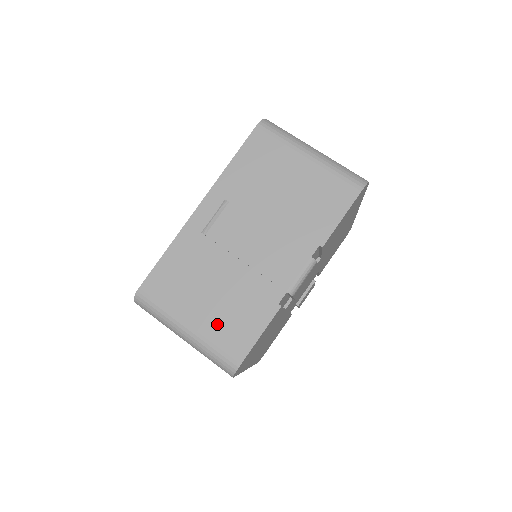
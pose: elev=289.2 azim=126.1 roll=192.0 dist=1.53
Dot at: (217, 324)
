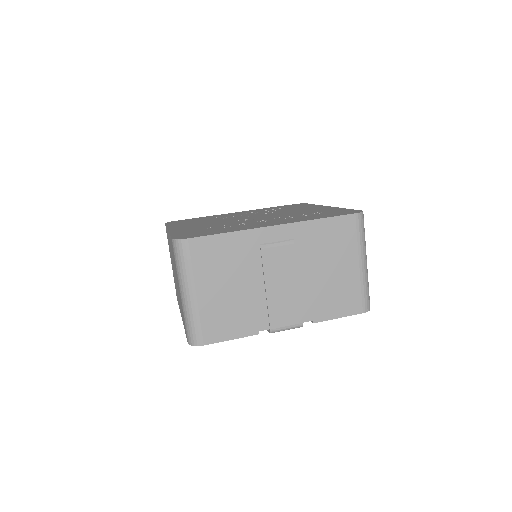
Dot at: (214, 309)
